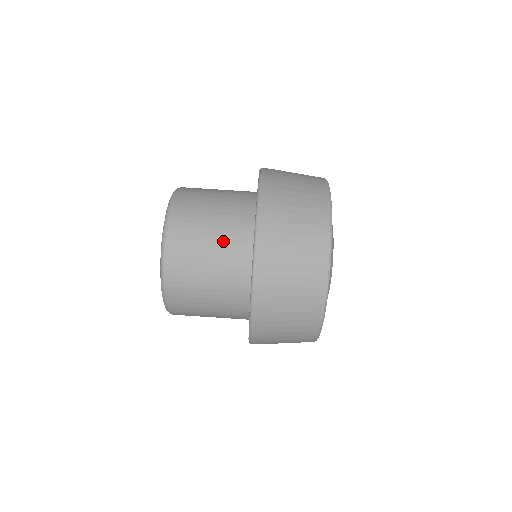
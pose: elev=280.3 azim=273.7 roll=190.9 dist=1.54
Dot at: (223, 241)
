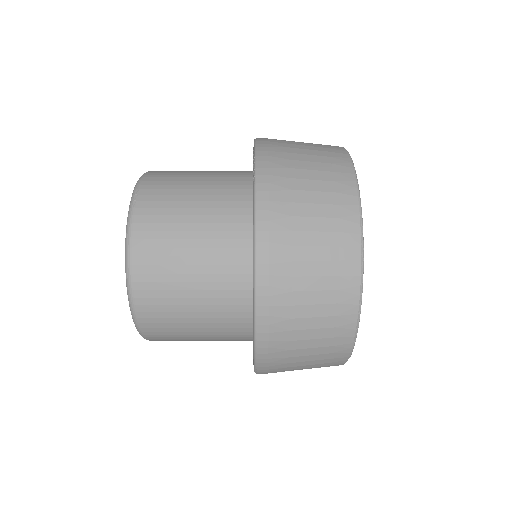
Dot at: (211, 296)
